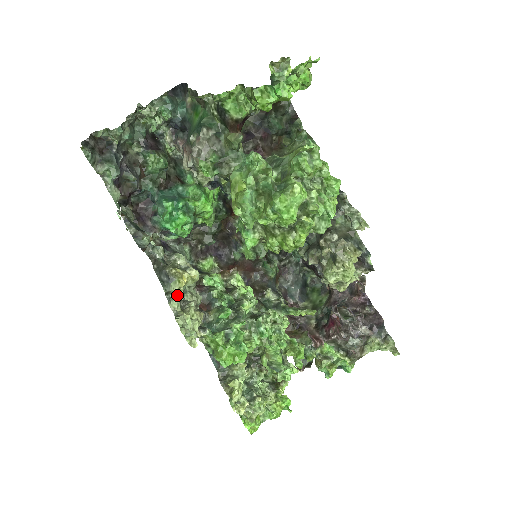
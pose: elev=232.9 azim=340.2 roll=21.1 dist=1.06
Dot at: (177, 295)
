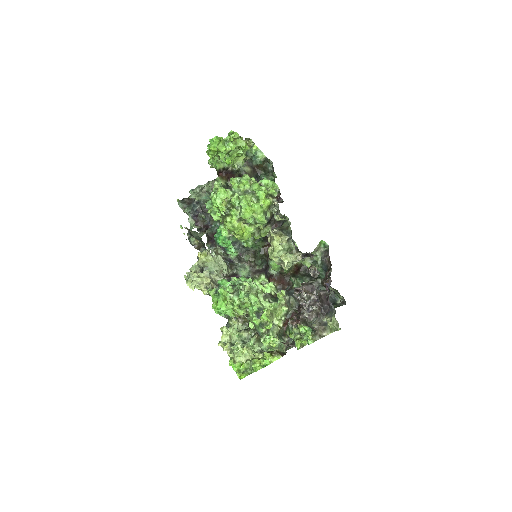
Dot at: (194, 264)
